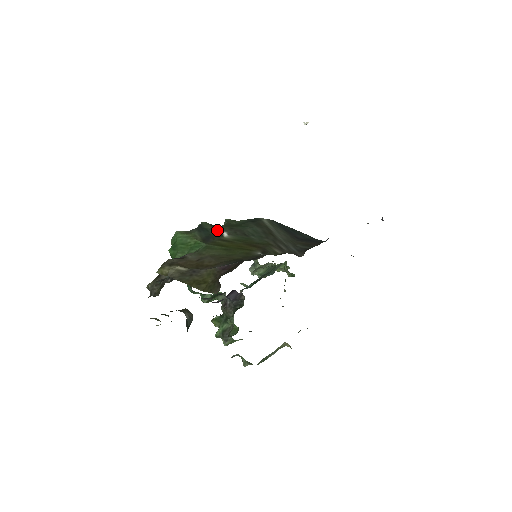
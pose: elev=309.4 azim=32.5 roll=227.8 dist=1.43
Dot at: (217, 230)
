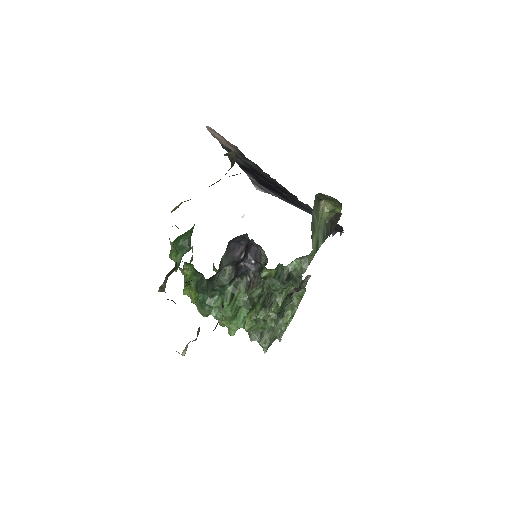
Dot at: occluded
